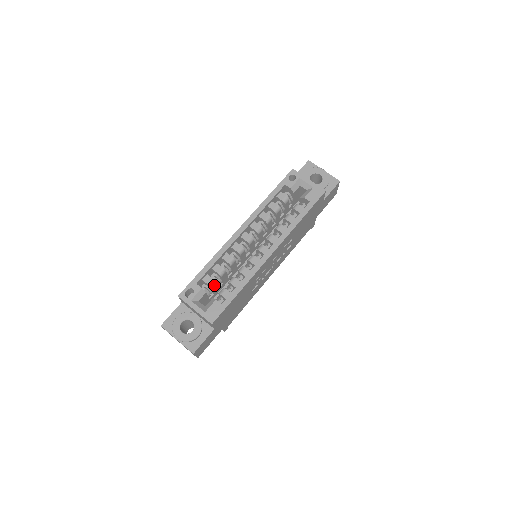
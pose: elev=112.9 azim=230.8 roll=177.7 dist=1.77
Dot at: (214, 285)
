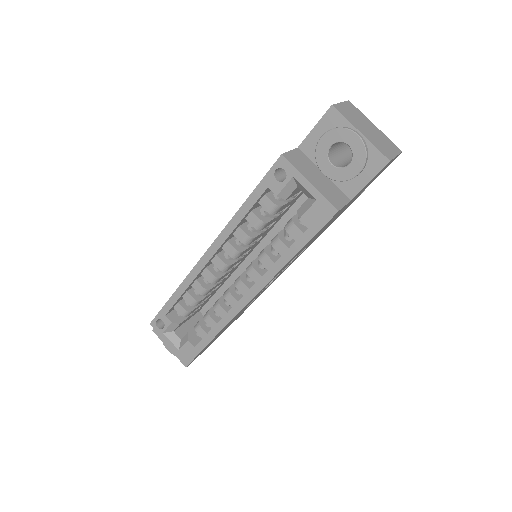
Dot at: (190, 312)
